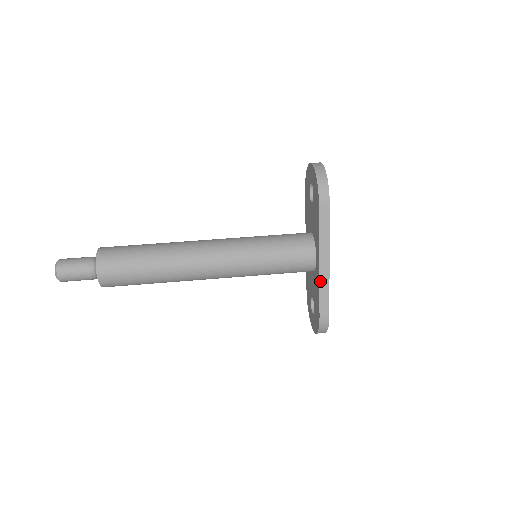
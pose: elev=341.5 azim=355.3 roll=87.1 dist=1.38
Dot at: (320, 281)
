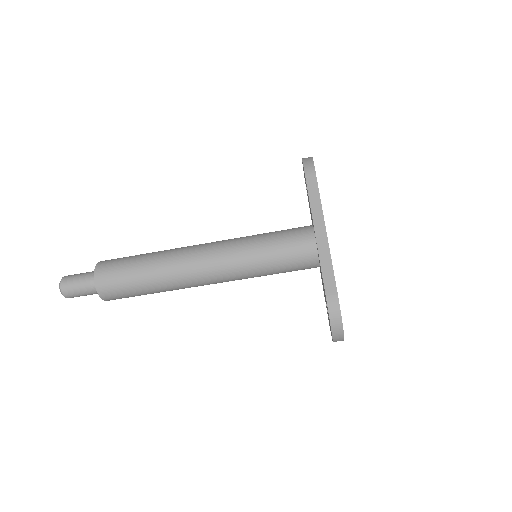
Dot at: (319, 252)
